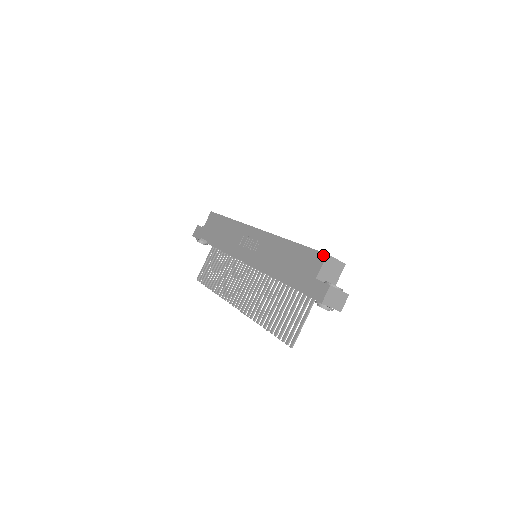
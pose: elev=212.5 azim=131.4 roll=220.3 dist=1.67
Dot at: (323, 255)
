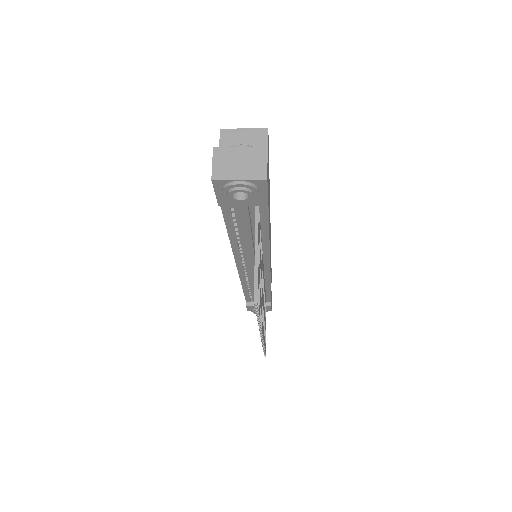
Dot at: (220, 137)
